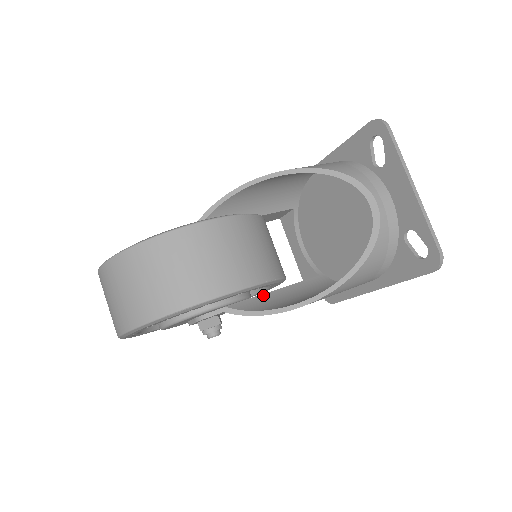
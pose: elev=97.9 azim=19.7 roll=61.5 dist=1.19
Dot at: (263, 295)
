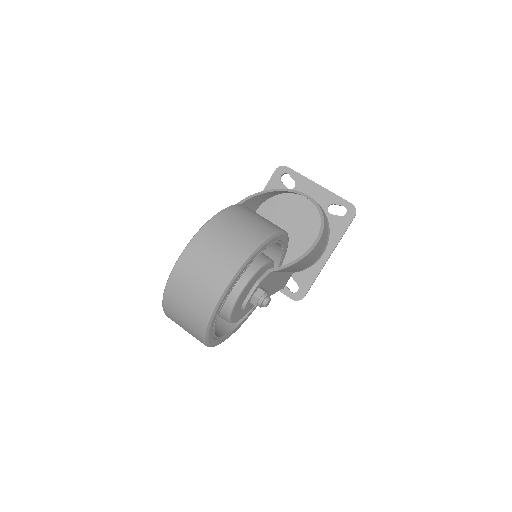
Dot at: occluded
